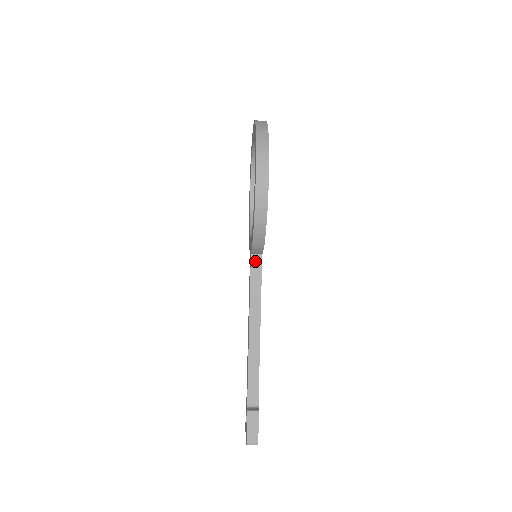
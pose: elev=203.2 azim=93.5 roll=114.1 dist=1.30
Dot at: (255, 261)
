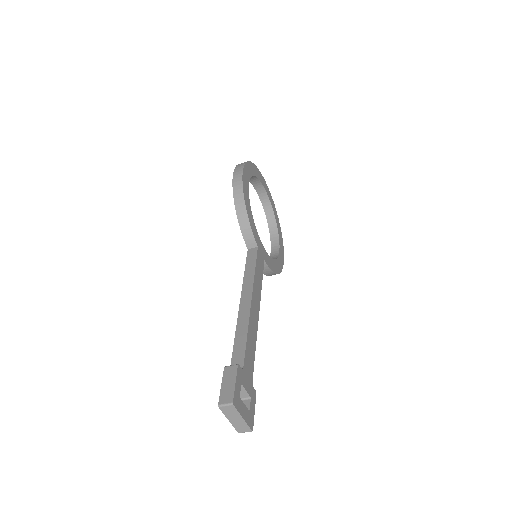
Dot at: (251, 252)
